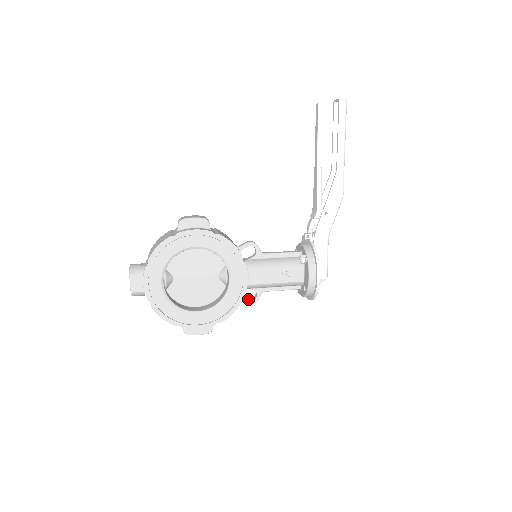
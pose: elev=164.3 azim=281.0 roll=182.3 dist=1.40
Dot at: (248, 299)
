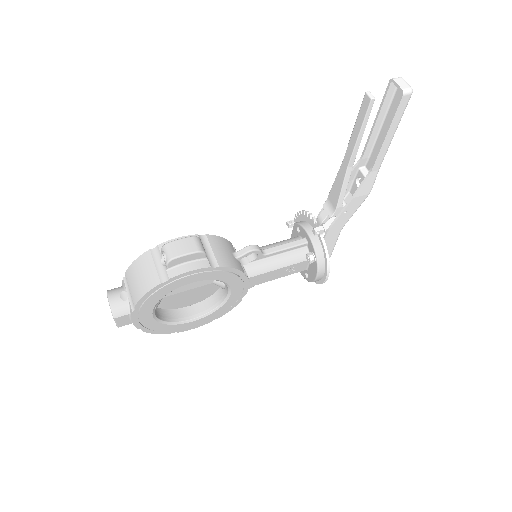
Dot at: occluded
